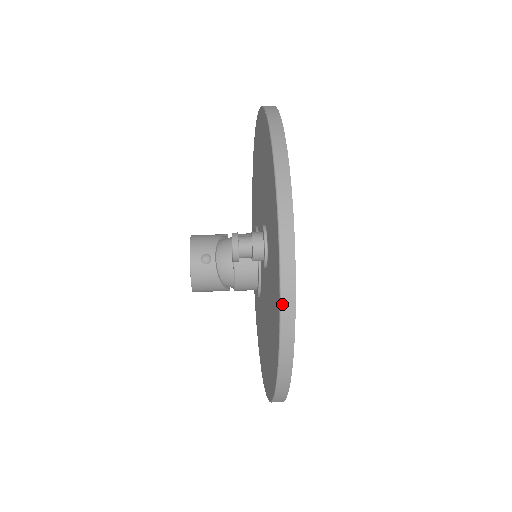
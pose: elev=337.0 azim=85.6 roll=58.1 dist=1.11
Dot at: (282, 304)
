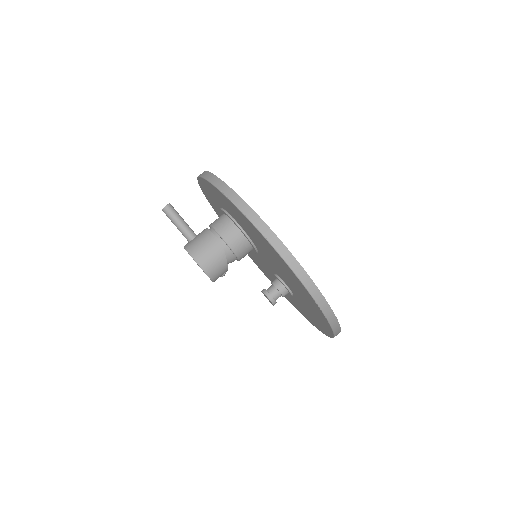
Dot at: occluded
